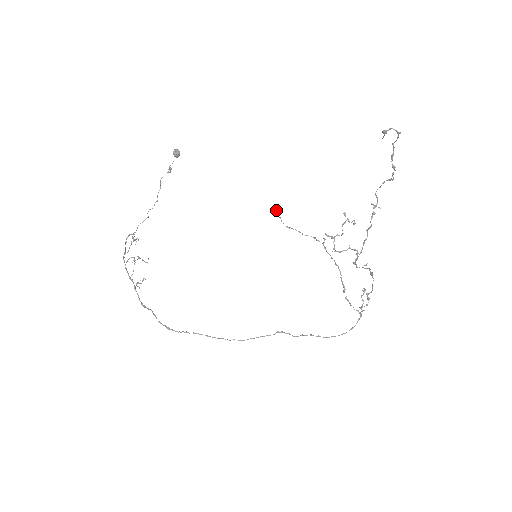
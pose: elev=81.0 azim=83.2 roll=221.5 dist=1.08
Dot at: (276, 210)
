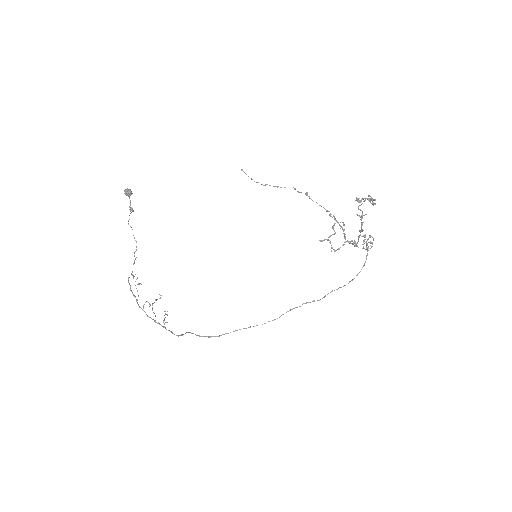
Dot at: occluded
